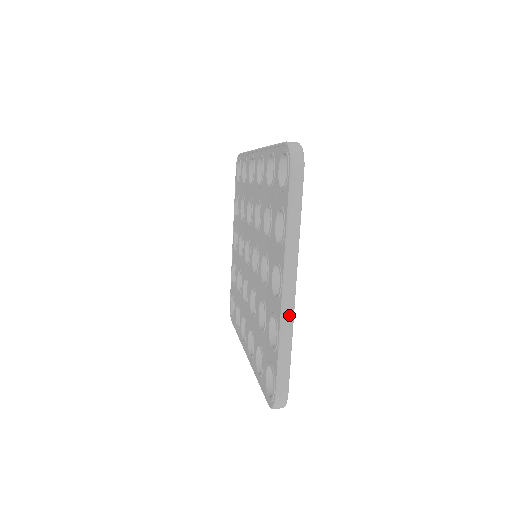
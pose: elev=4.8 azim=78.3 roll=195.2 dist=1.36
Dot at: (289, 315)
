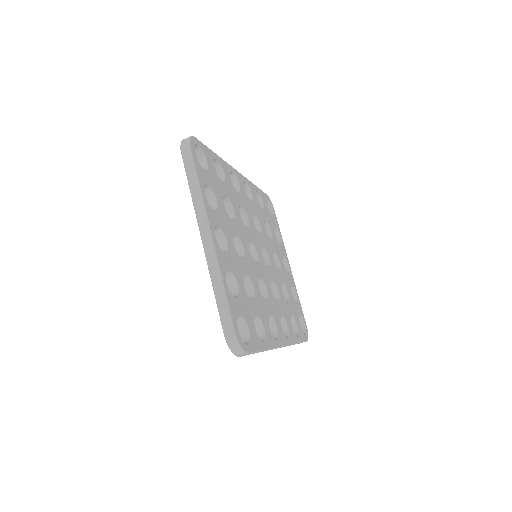
Dot at: (213, 260)
